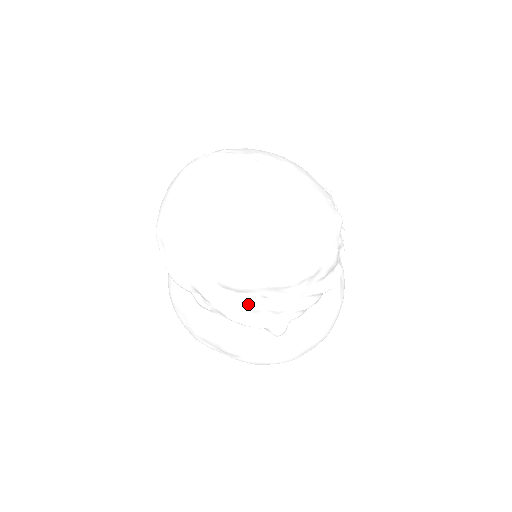
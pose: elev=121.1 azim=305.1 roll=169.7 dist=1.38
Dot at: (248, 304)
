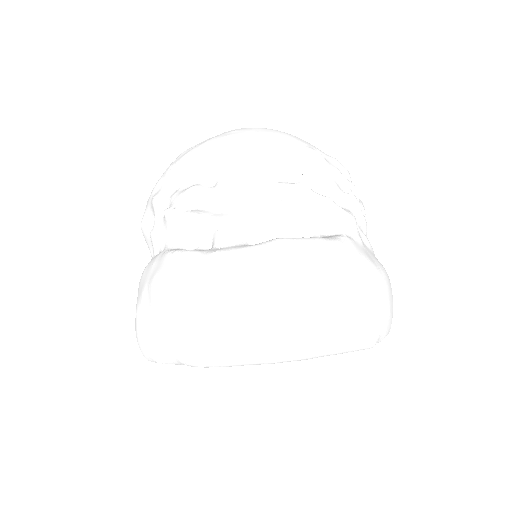
Dot at: (191, 187)
